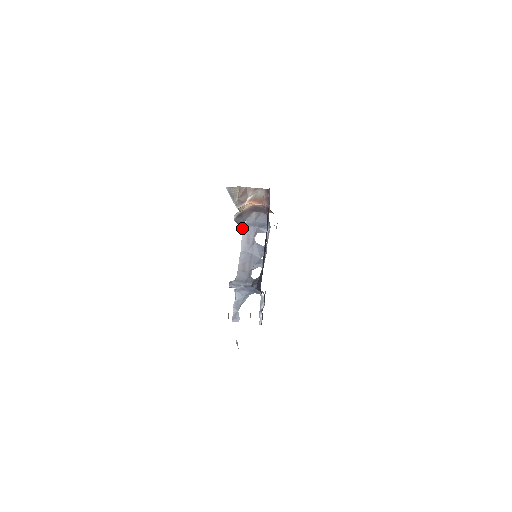
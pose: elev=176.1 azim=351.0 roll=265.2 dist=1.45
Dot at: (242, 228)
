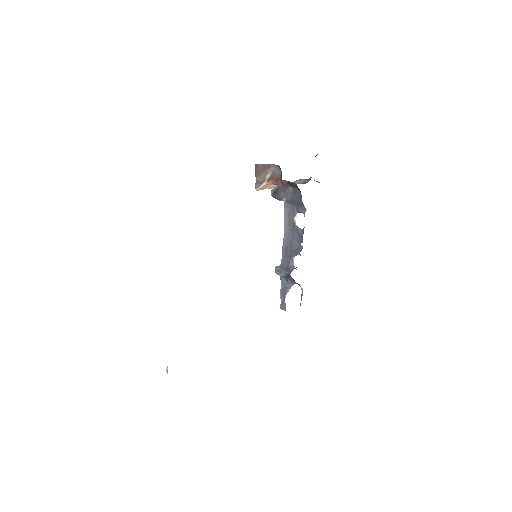
Dot at: (284, 205)
